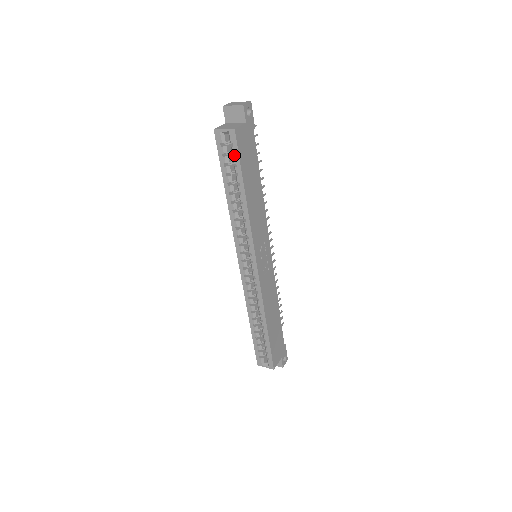
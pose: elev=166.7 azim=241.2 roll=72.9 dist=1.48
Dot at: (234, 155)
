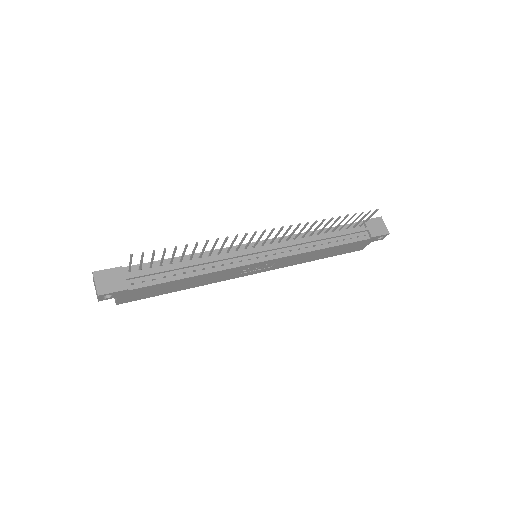
Dot at: occluded
